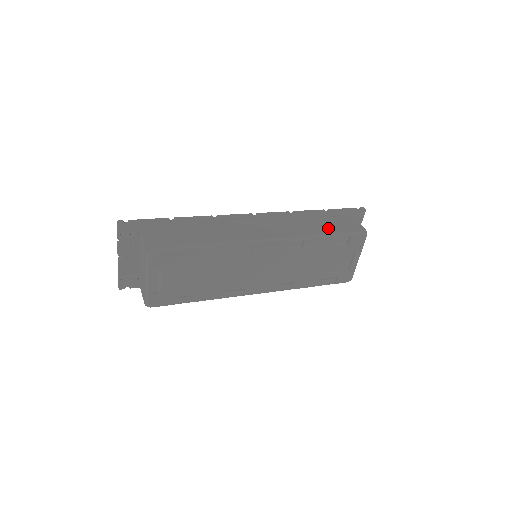
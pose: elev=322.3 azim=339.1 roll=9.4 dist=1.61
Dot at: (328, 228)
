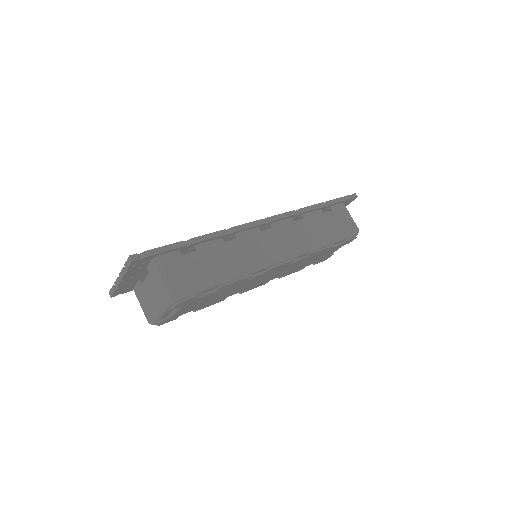
Dot at: (329, 231)
